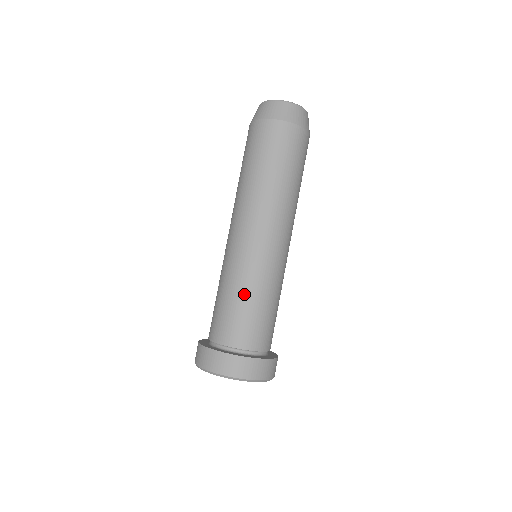
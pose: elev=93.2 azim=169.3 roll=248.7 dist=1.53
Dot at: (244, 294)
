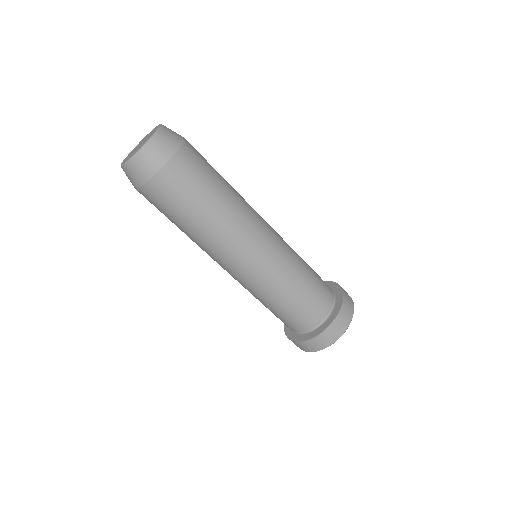
Dot at: (281, 299)
